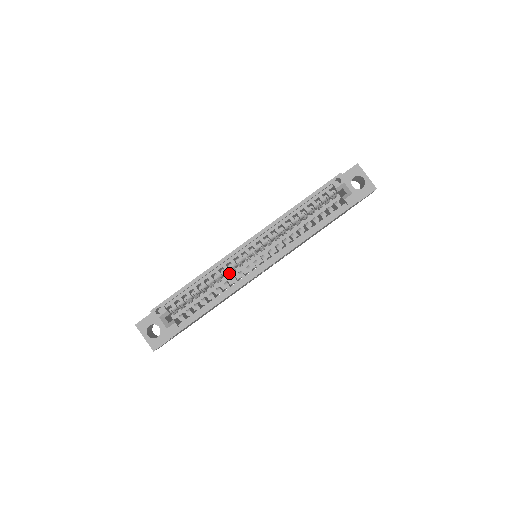
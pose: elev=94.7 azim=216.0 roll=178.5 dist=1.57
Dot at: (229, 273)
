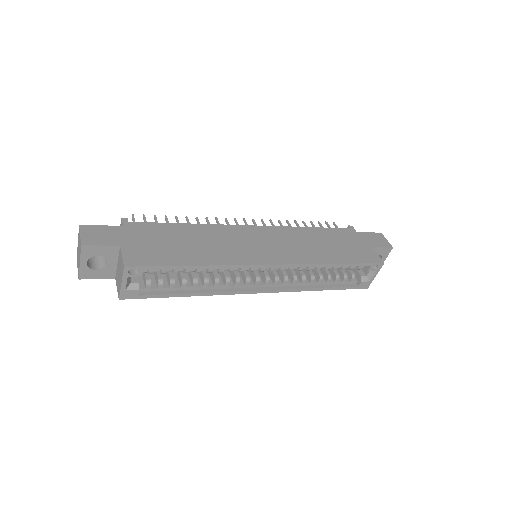
Dot at: occluded
